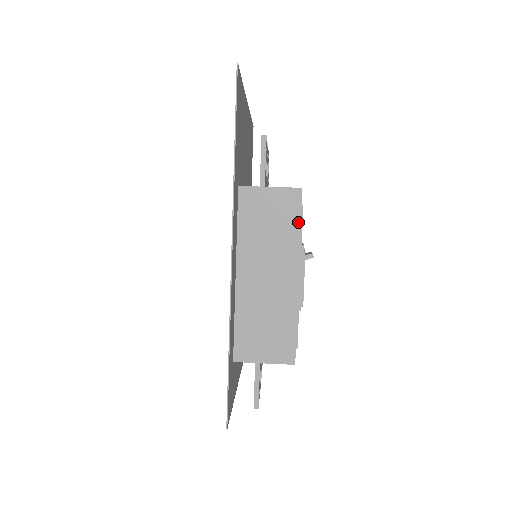
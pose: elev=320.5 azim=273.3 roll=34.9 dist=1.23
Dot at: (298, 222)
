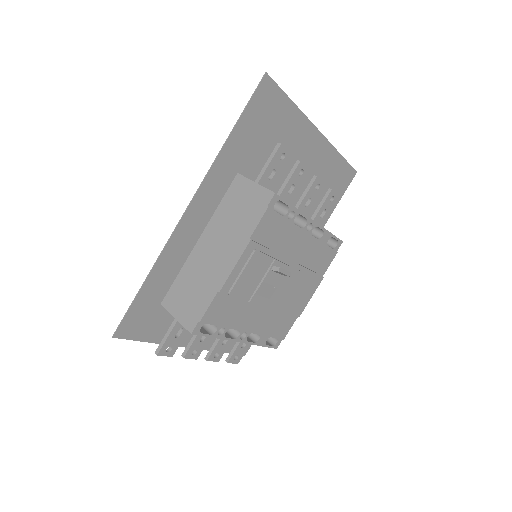
Dot at: (257, 219)
